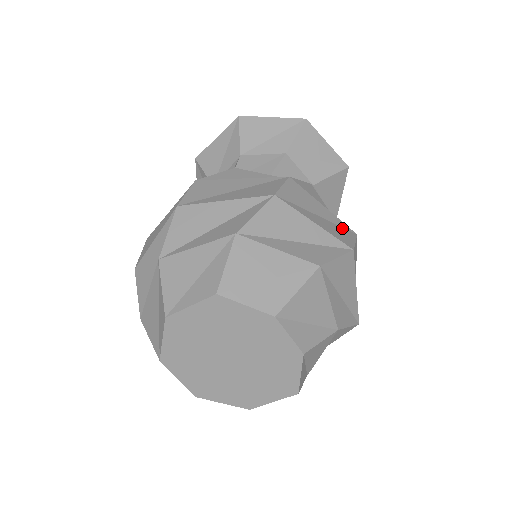
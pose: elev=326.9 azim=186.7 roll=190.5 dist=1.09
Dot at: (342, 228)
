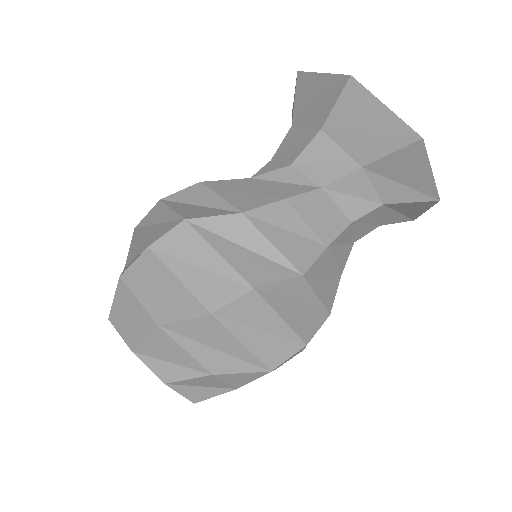
Dot at: (229, 281)
